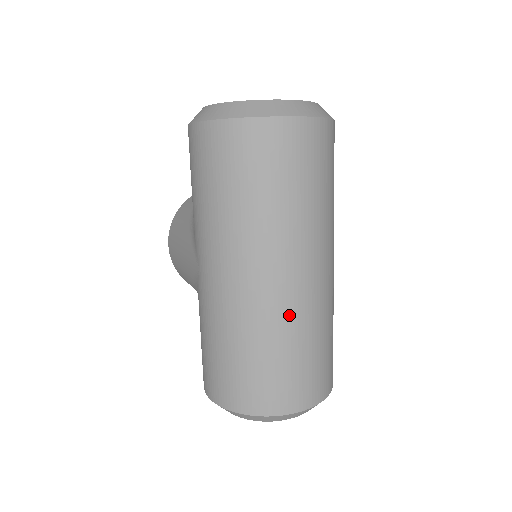
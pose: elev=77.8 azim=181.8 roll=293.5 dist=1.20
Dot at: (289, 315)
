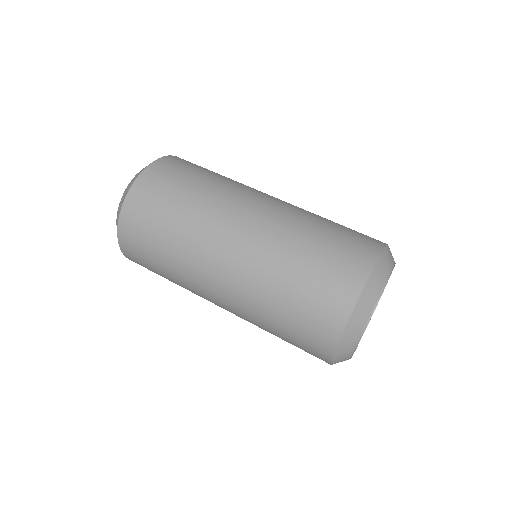
Dot at: (258, 268)
